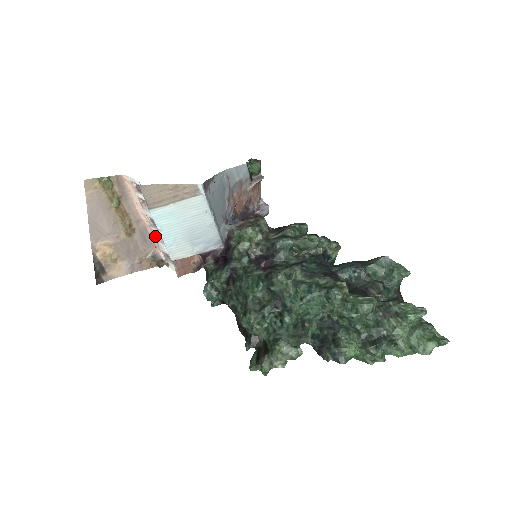
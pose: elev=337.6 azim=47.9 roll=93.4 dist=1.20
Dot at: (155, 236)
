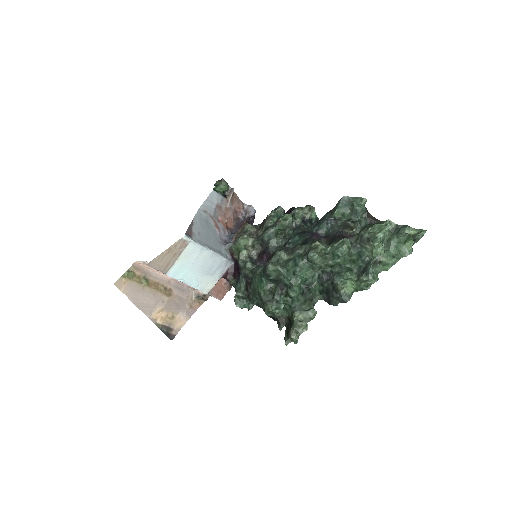
Dot at: occluded
